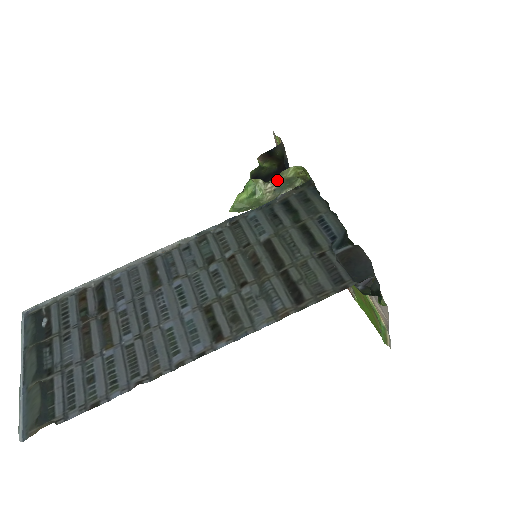
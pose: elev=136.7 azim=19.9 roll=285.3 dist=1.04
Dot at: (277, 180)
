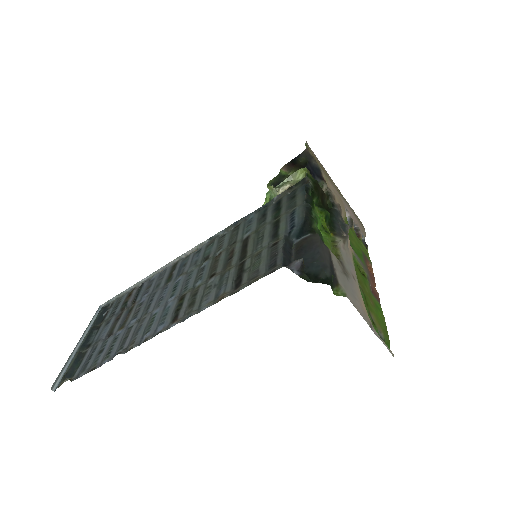
Dot at: (288, 184)
